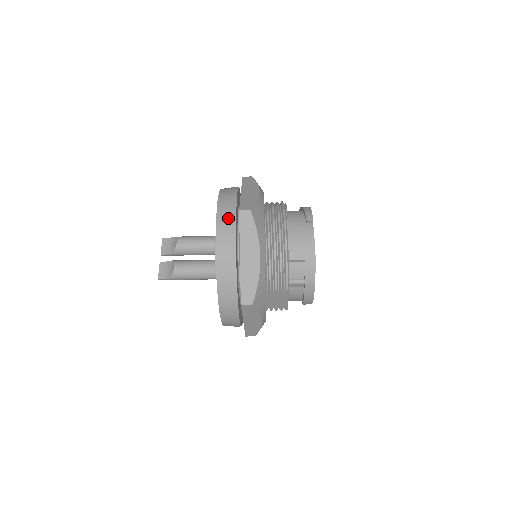
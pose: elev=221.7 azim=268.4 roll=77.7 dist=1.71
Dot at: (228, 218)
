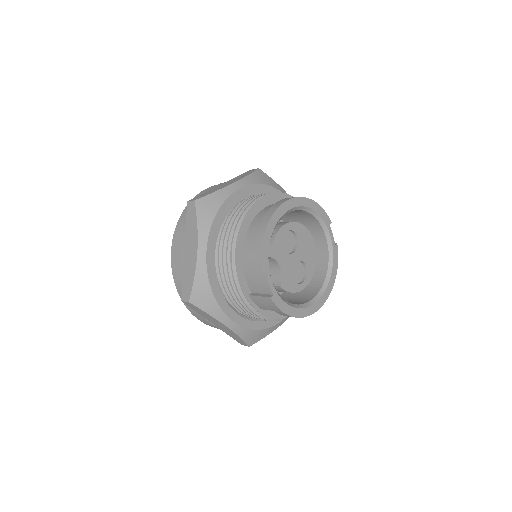
Dot at: occluded
